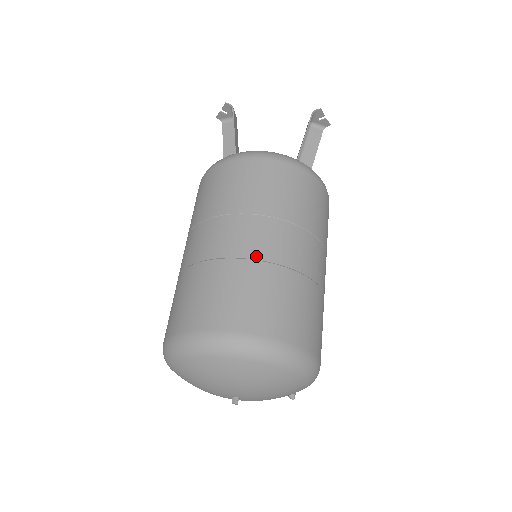
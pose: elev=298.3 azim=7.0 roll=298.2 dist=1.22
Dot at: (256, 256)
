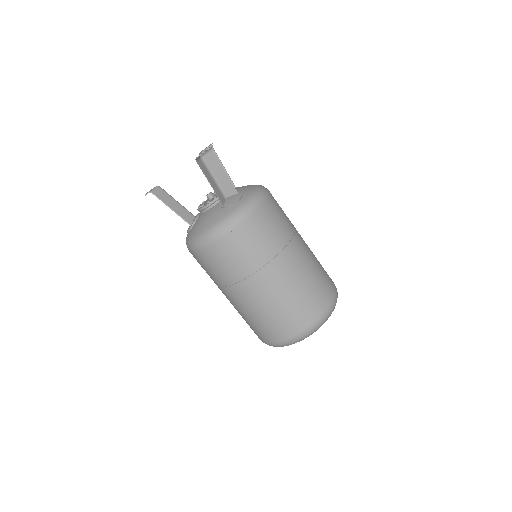
Dot at: (259, 304)
